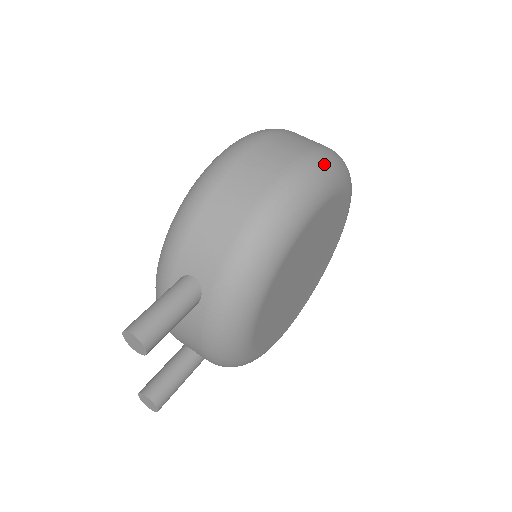
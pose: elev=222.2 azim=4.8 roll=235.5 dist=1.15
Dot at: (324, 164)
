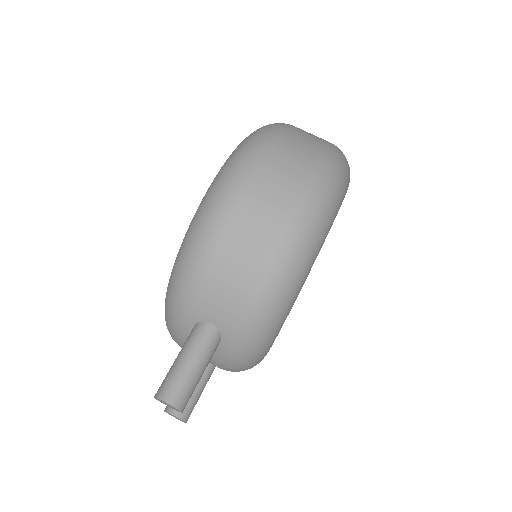
Dot at: (331, 183)
